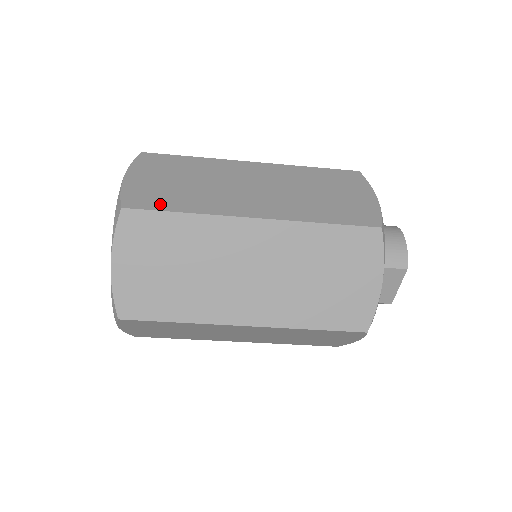
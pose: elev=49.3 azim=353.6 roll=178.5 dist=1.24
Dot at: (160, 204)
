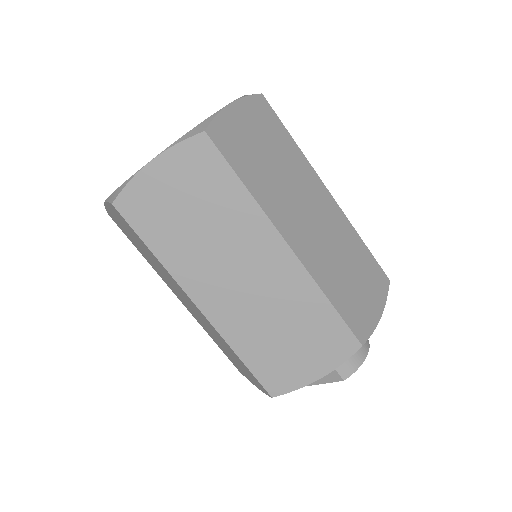
Dot at: (235, 159)
